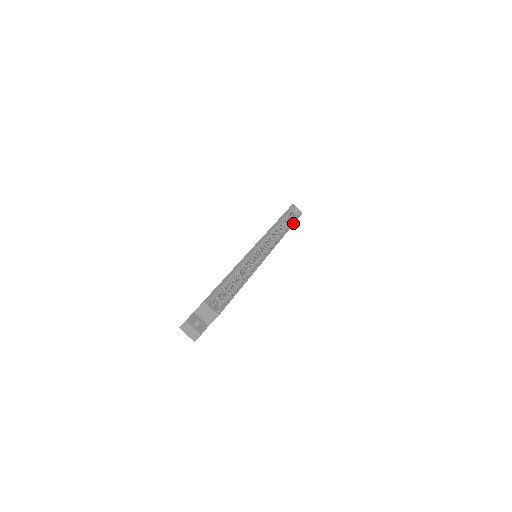
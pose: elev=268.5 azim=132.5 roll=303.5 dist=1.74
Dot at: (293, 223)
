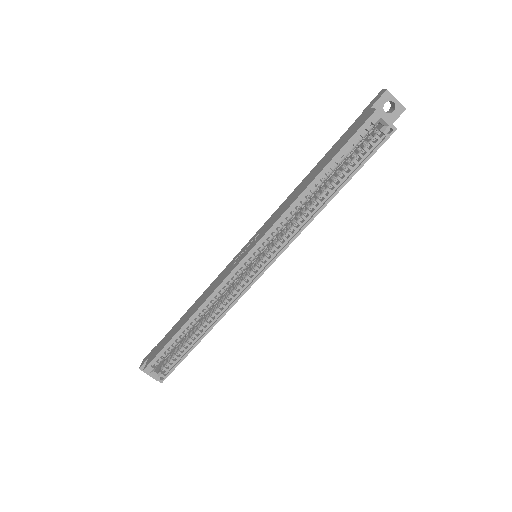
Dot at: (351, 176)
